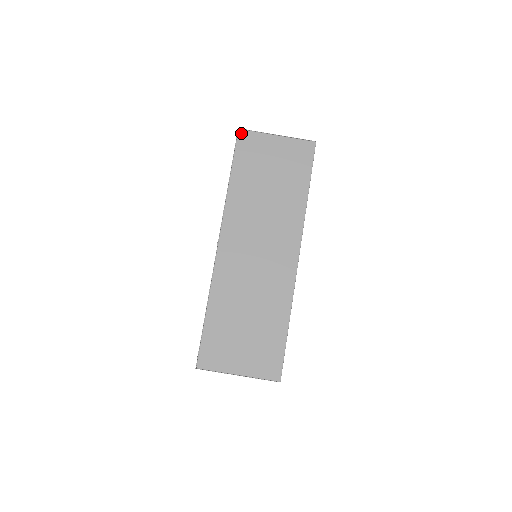
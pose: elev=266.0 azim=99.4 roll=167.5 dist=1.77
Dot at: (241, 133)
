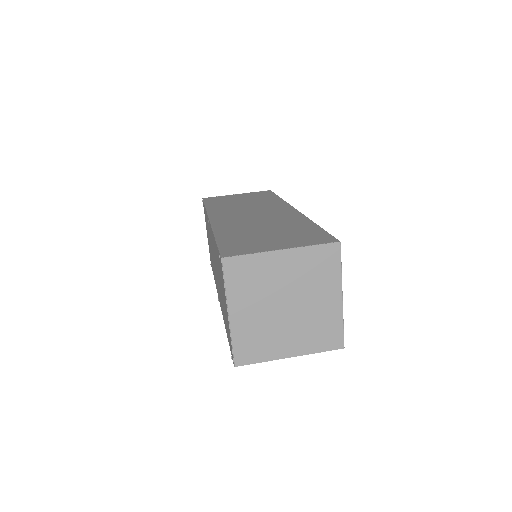
Dot at: (206, 198)
